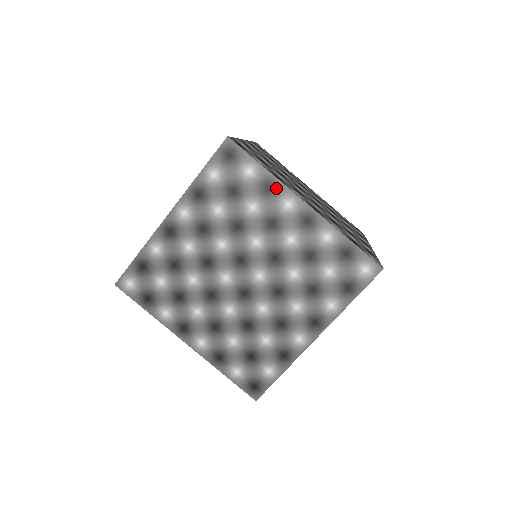
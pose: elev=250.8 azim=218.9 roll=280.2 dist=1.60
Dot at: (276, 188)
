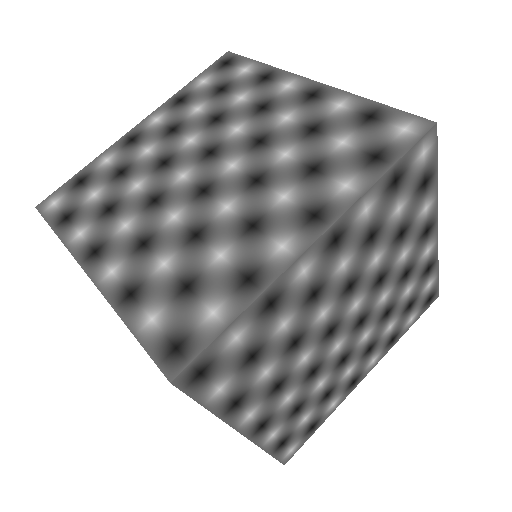
Dot at: (274, 76)
